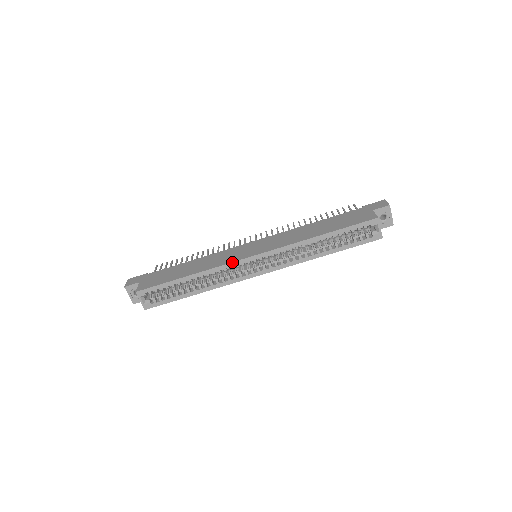
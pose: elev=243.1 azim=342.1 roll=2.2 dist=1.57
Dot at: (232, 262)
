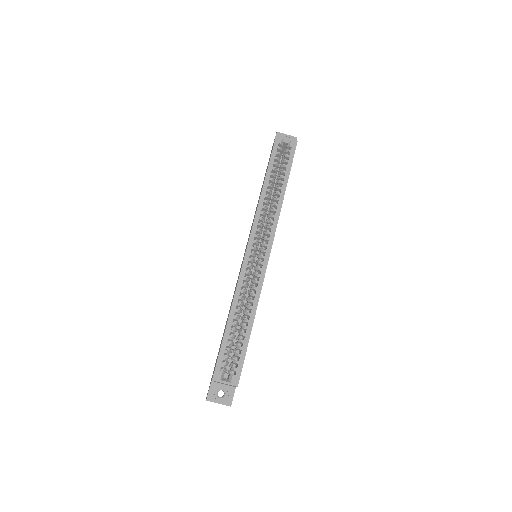
Dot at: (241, 268)
